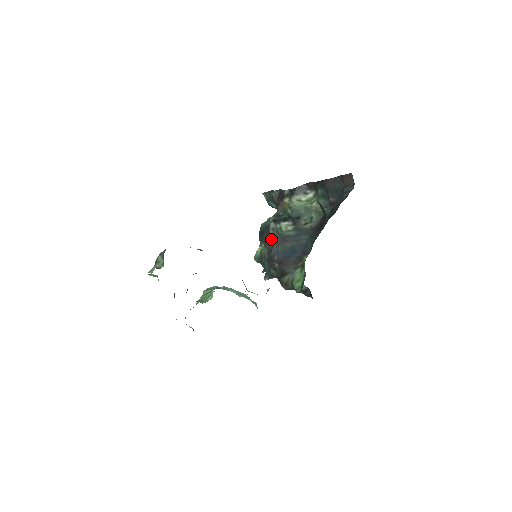
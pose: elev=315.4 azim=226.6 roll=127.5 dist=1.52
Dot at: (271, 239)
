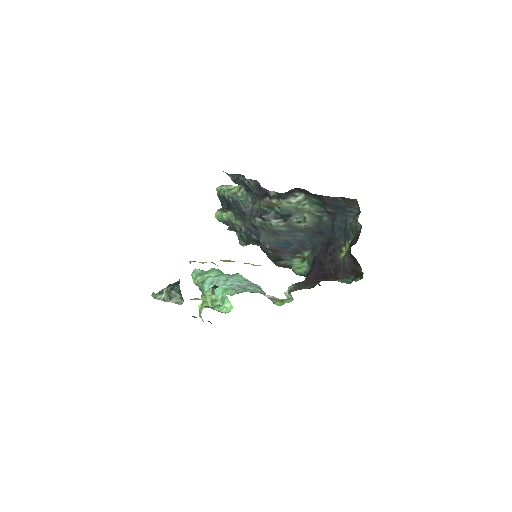
Dot at: (257, 228)
